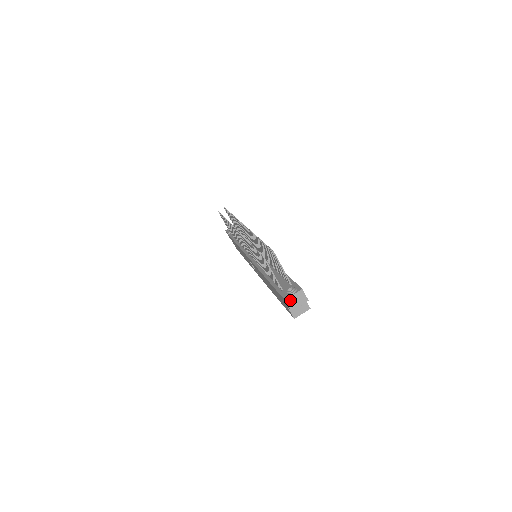
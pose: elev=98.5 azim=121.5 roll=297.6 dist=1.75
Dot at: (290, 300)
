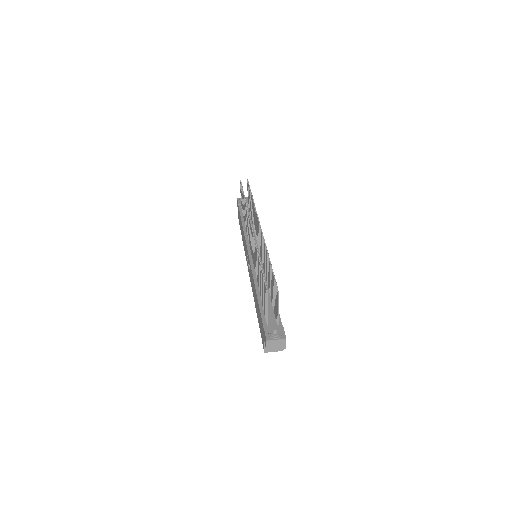
Dot at: (271, 342)
